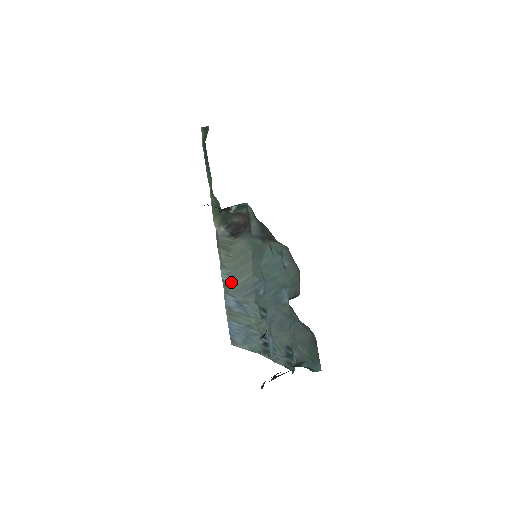
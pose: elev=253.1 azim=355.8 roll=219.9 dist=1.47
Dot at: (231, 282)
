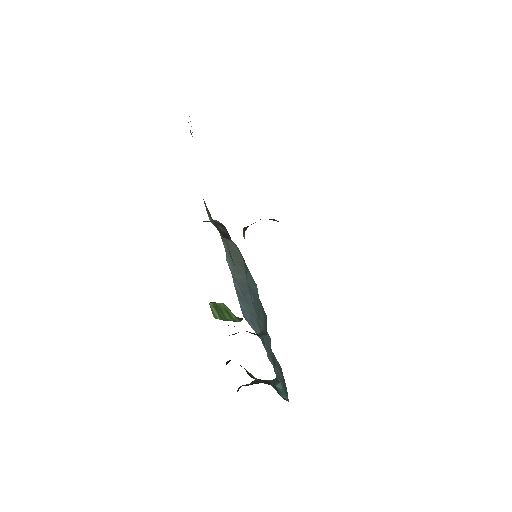
Dot at: (234, 272)
